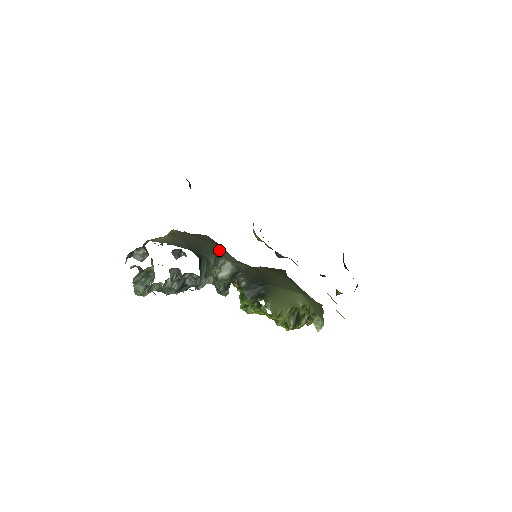
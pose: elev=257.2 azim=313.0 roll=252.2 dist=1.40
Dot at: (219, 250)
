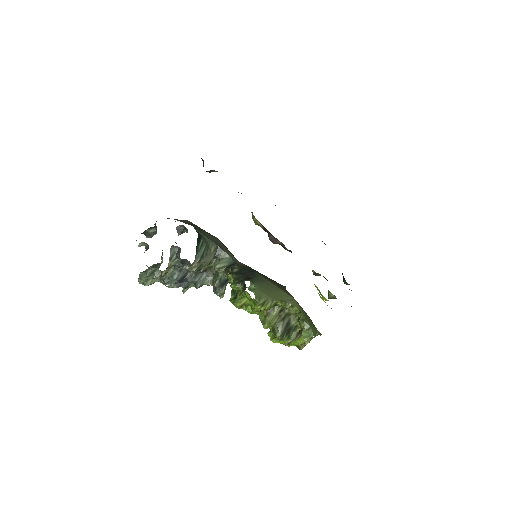
Dot at: (223, 245)
